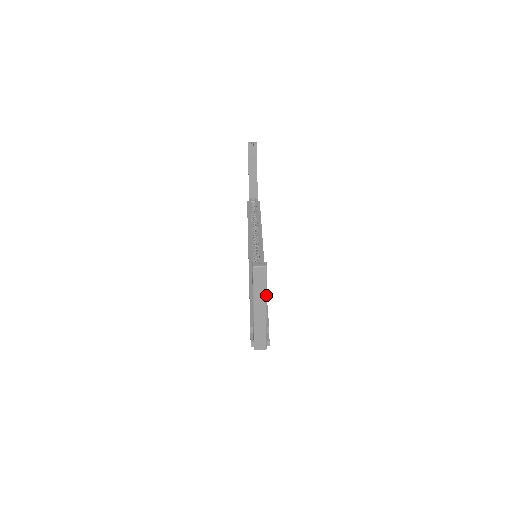
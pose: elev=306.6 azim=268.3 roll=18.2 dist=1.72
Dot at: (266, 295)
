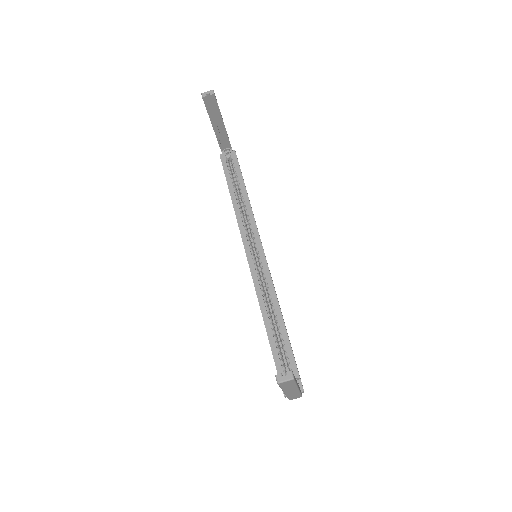
Dot at: (296, 386)
